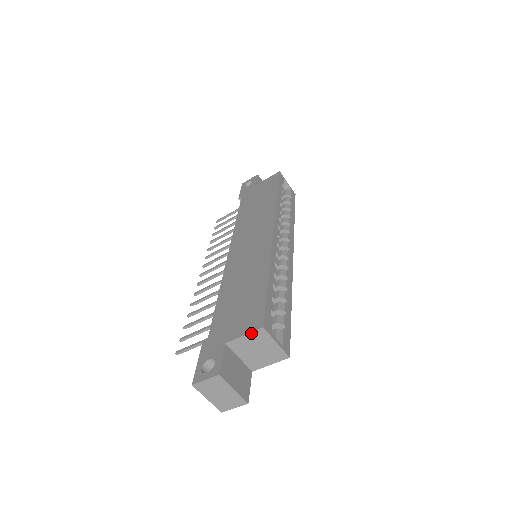
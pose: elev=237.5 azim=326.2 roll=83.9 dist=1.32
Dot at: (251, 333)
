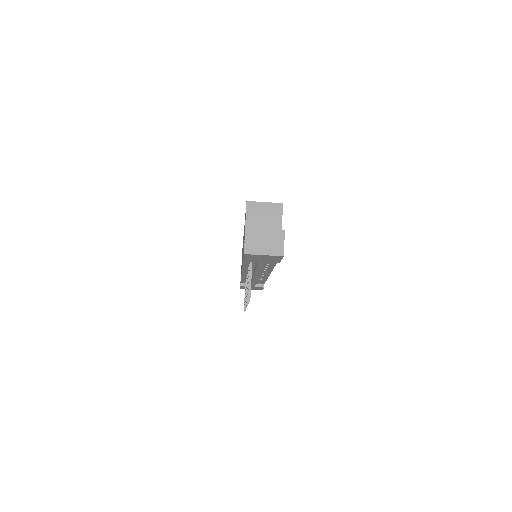
Dot at: (247, 212)
